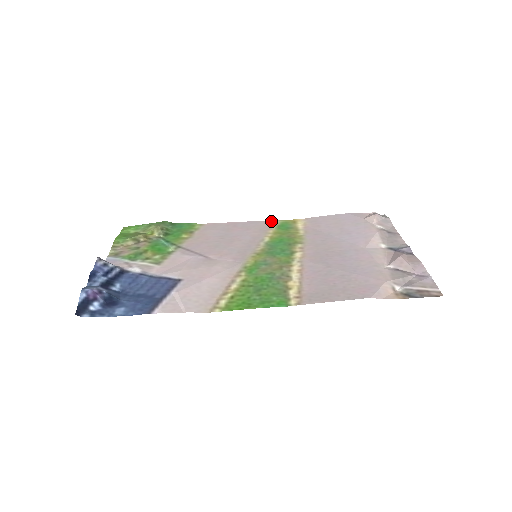
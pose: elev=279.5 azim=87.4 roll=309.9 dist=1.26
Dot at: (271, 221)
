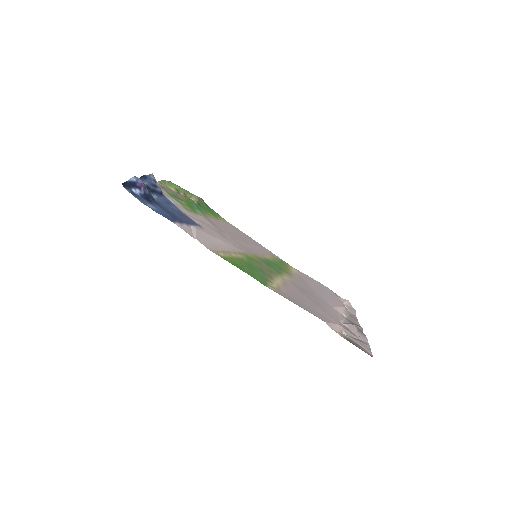
Dot at: (273, 254)
